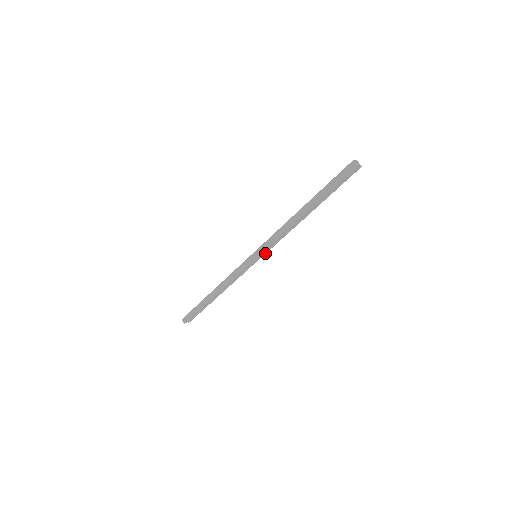
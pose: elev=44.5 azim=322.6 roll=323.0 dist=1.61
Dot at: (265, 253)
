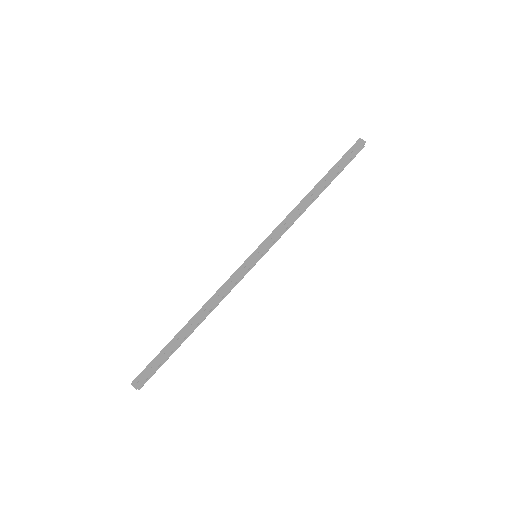
Dot at: (267, 251)
